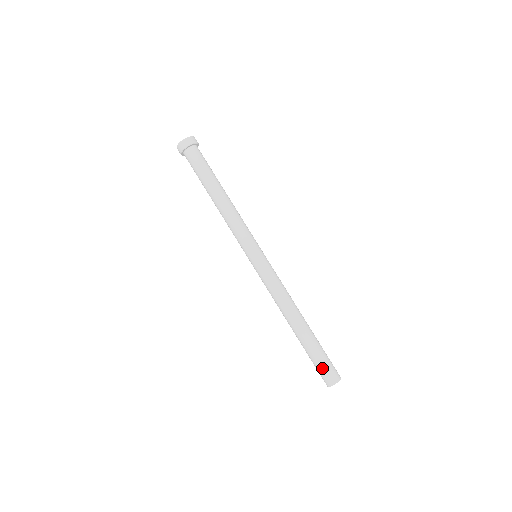
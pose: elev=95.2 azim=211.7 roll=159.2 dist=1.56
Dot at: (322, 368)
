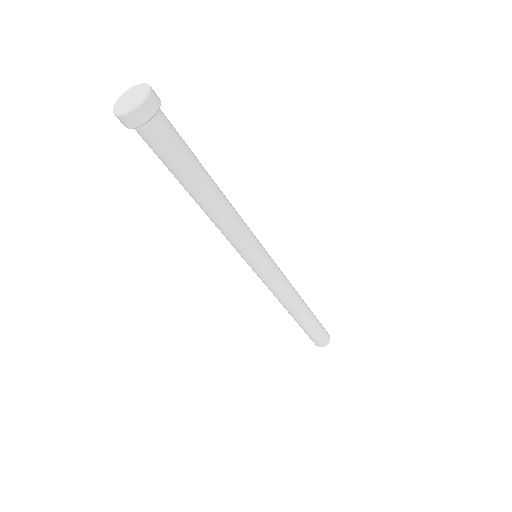
Dot at: (313, 339)
